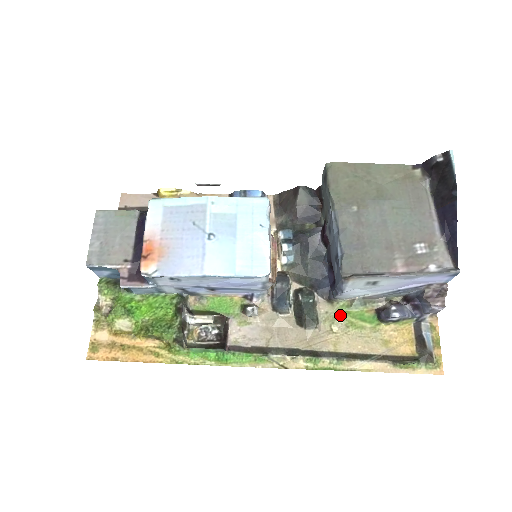
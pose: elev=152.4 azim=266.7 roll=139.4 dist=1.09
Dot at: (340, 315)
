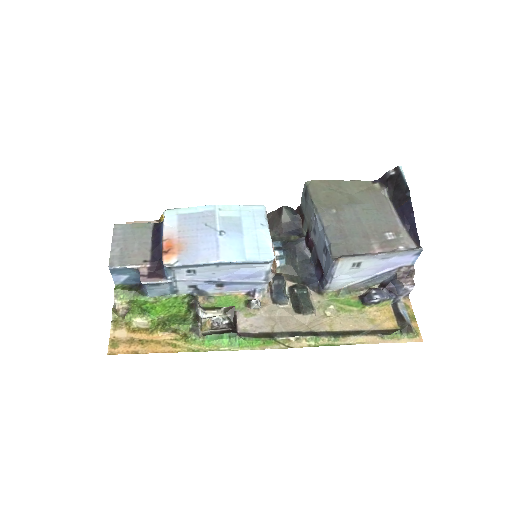
Dot at: (331, 303)
